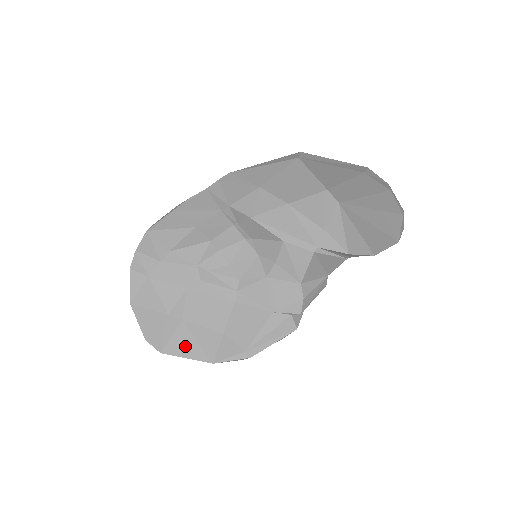
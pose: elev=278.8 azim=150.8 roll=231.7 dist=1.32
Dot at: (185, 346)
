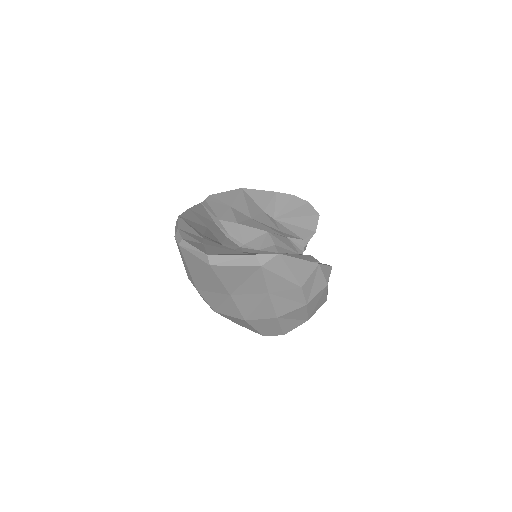
Dot at: occluded
